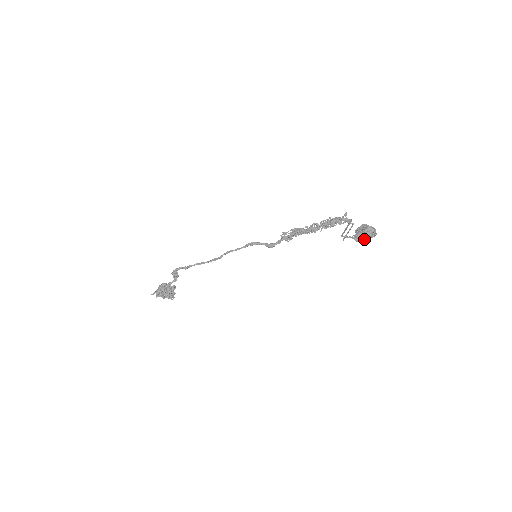
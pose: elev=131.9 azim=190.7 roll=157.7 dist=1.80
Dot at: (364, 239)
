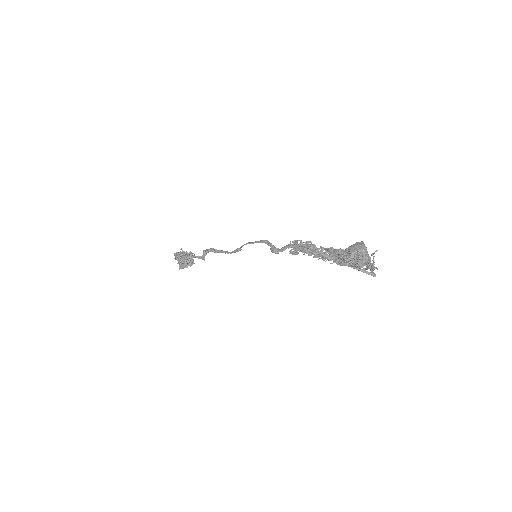
Dot at: (345, 263)
